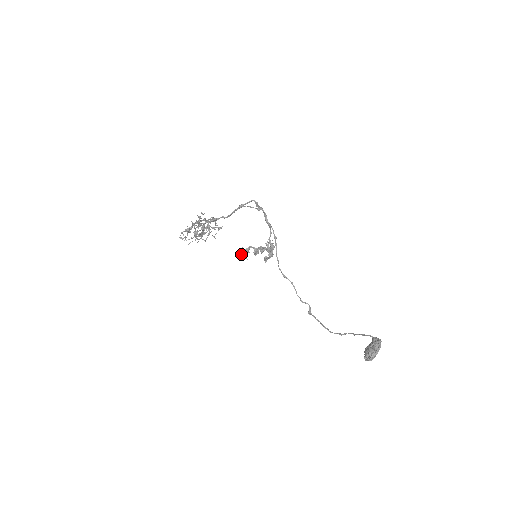
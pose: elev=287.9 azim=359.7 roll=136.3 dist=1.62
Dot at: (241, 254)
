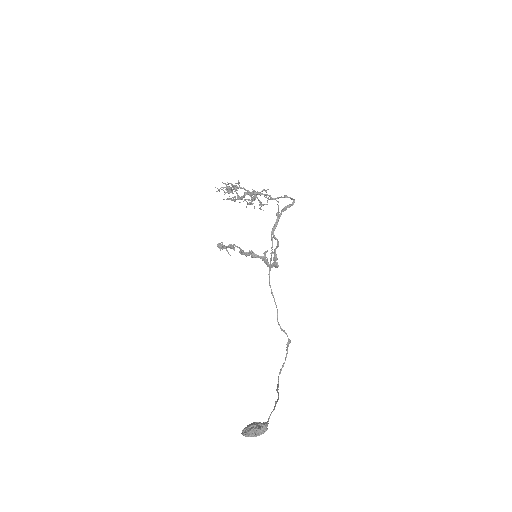
Dot at: (218, 246)
